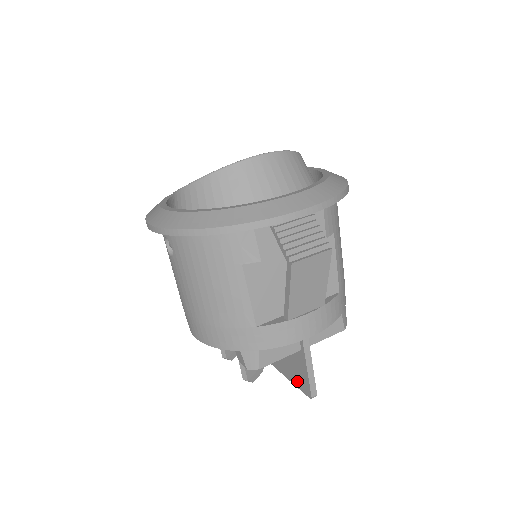
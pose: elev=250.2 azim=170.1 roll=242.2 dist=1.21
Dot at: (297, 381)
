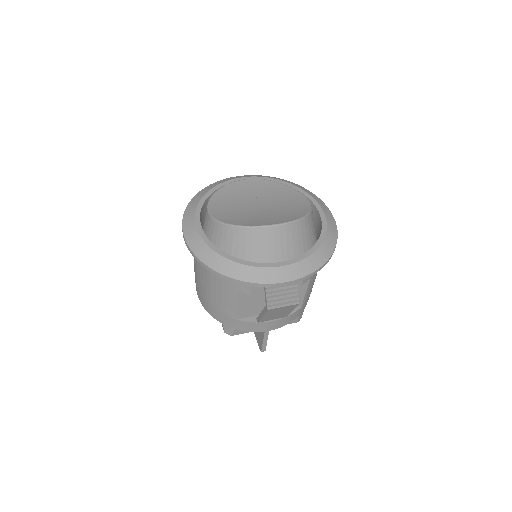
Dot at: (257, 336)
